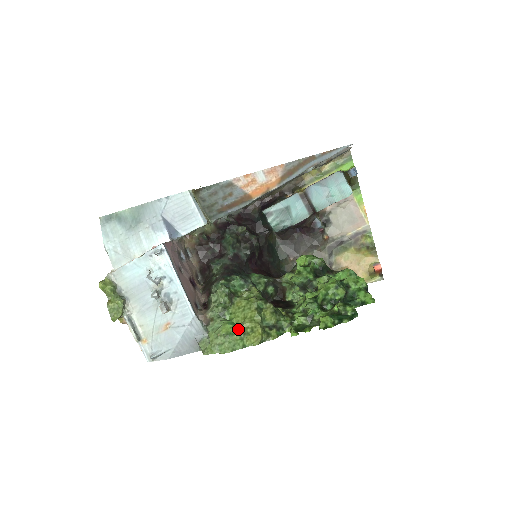
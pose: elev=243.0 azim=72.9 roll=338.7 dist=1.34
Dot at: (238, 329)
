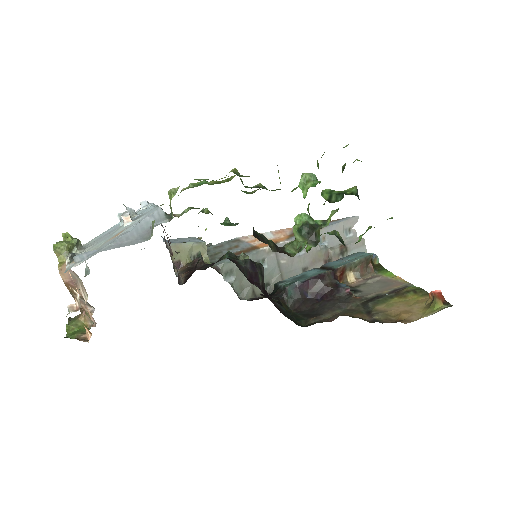
Dot at: (210, 182)
